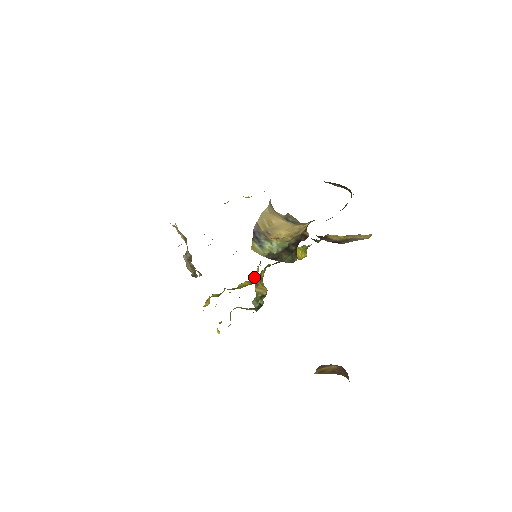
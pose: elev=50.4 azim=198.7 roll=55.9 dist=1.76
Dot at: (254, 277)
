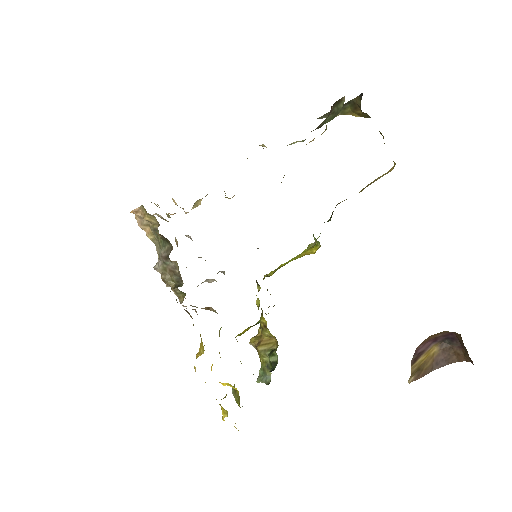
Dot at: (250, 339)
